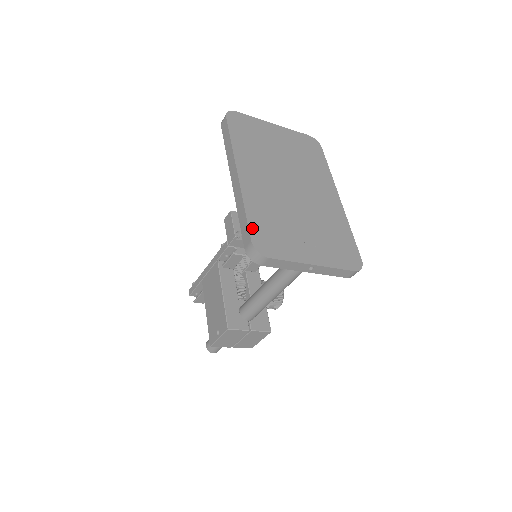
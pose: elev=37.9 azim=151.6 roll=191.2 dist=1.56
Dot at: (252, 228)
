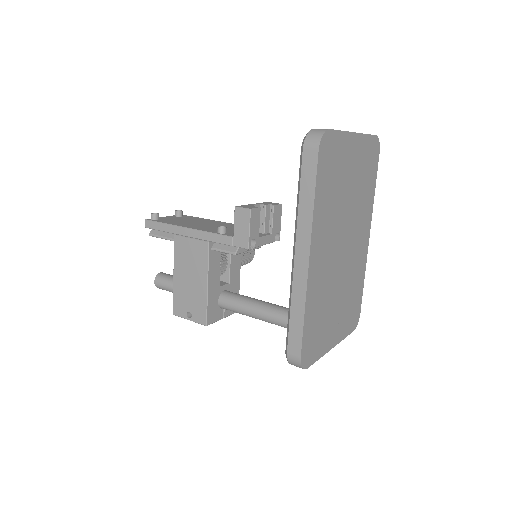
Dot at: (304, 340)
